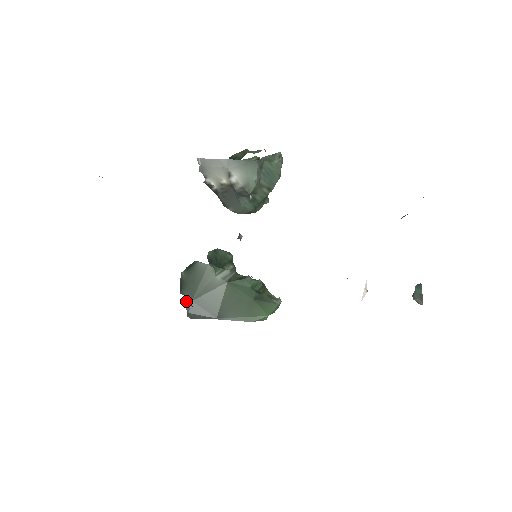
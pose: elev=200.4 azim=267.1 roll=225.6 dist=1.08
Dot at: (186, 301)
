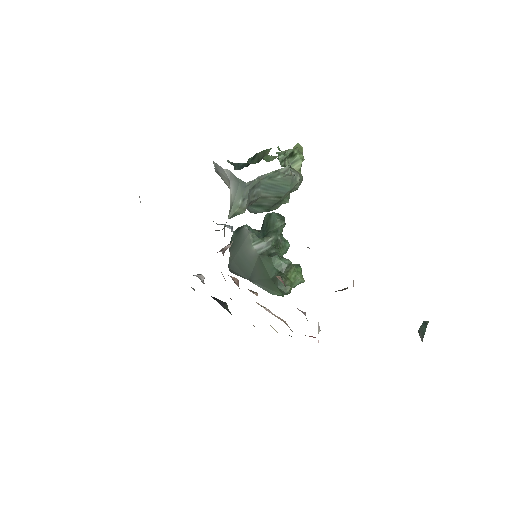
Dot at: (200, 275)
